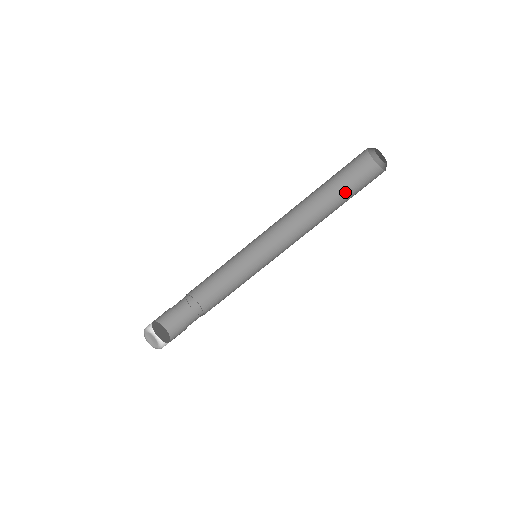
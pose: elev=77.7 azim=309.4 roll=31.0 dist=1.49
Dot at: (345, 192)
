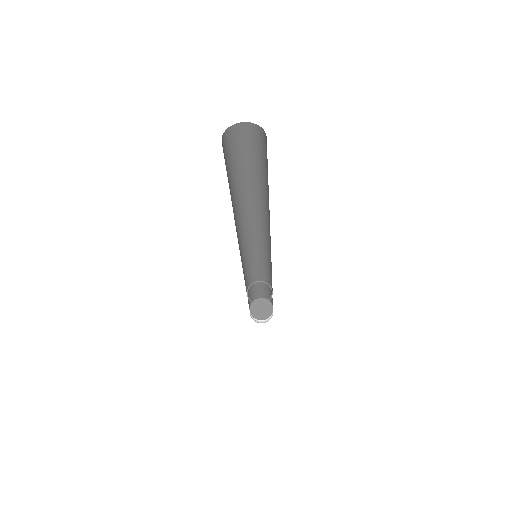
Dot at: (262, 169)
